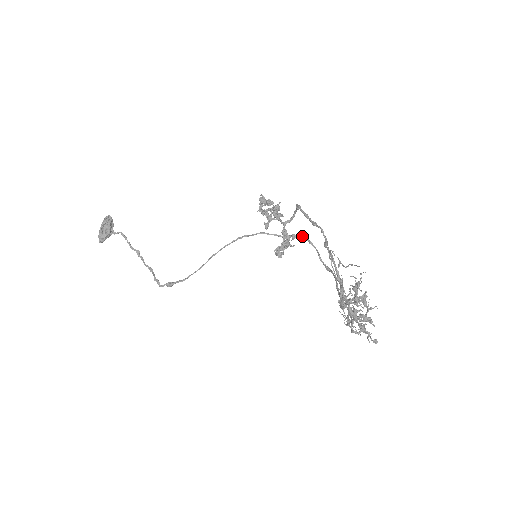
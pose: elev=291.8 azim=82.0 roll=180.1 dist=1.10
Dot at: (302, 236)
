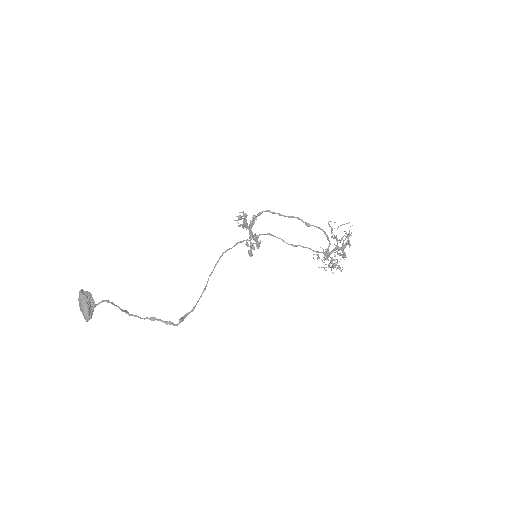
Dot at: (263, 234)
